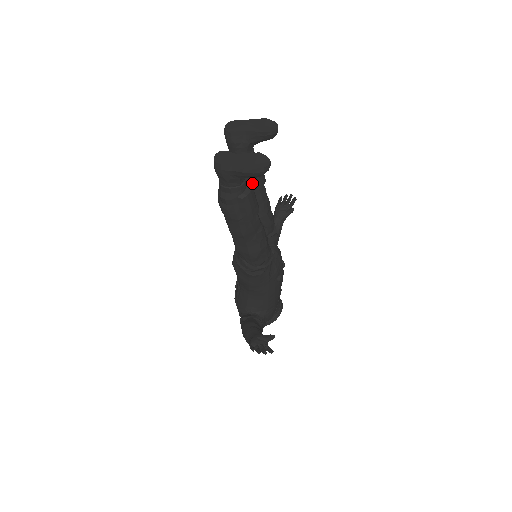
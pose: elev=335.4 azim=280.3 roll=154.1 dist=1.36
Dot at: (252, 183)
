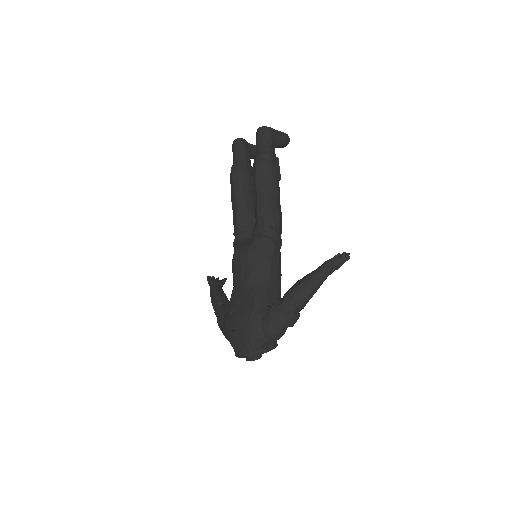
Dot at: occluded
